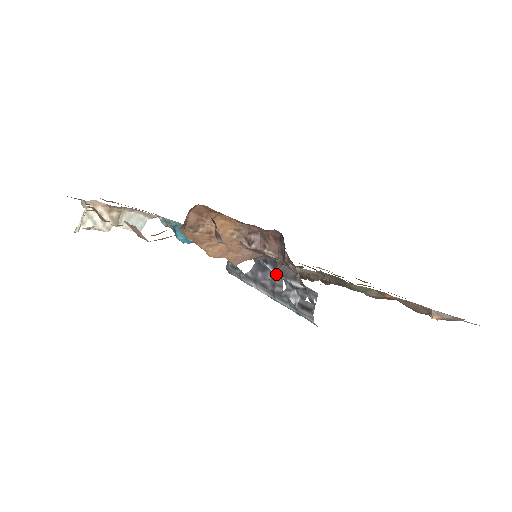
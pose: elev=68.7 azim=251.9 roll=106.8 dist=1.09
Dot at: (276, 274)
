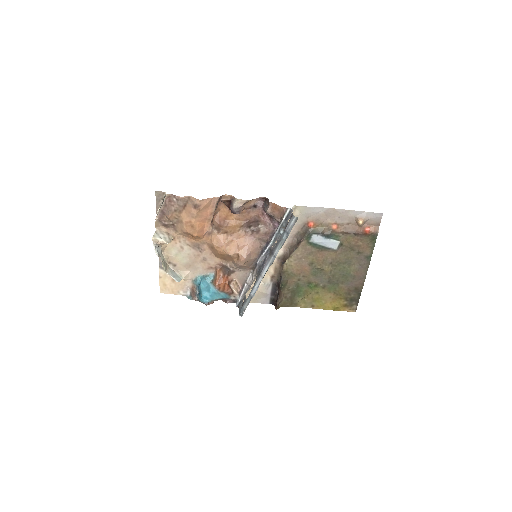
Dot at: (270, 243)
